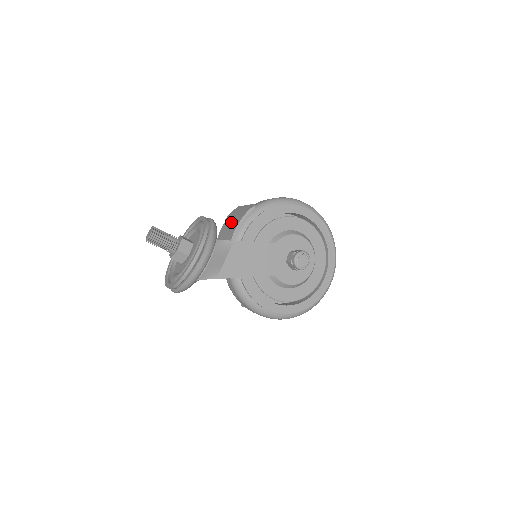
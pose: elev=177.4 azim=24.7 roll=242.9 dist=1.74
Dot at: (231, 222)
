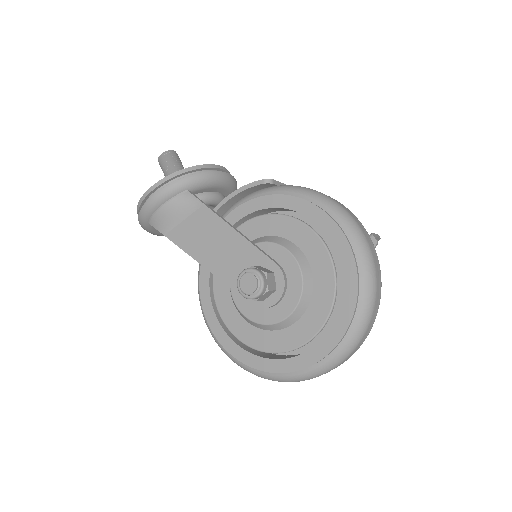
Dot at: occluded
